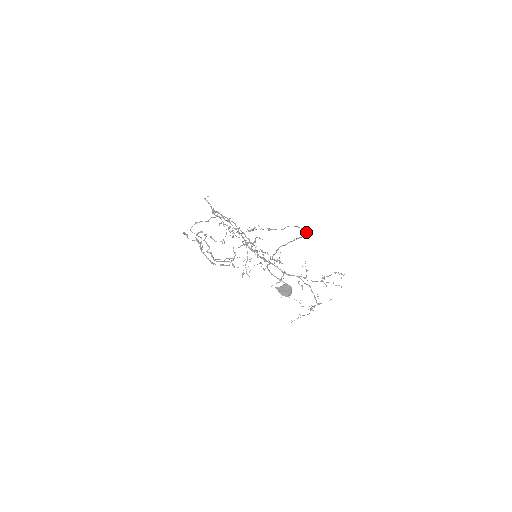
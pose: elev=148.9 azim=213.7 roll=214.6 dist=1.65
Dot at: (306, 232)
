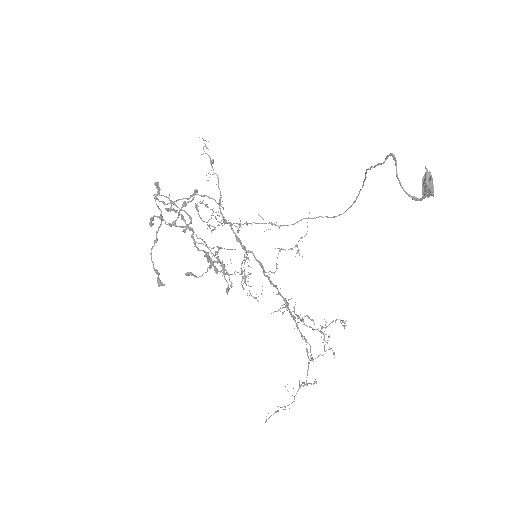
Dot at: occluded
